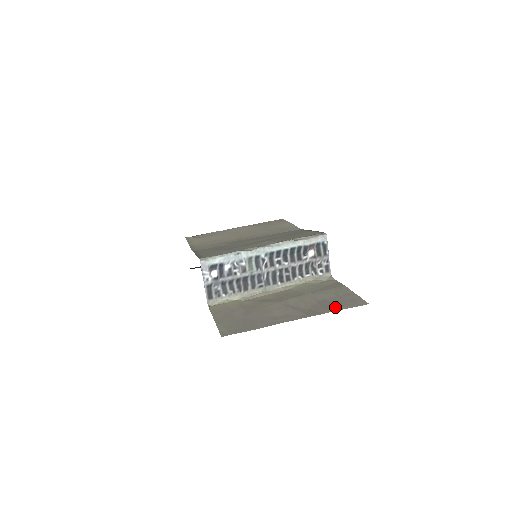
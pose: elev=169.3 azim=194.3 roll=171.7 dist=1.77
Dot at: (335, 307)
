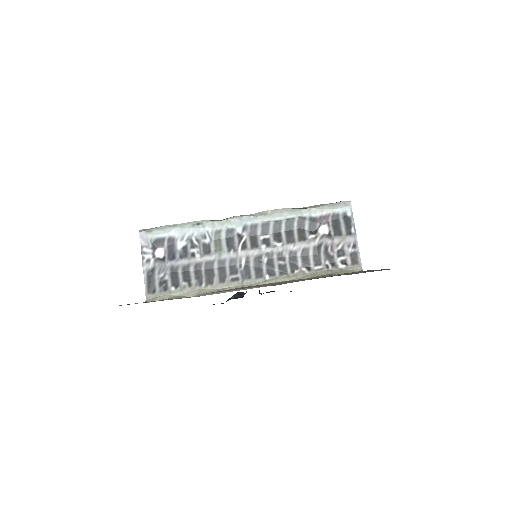
Dot at: occluded
